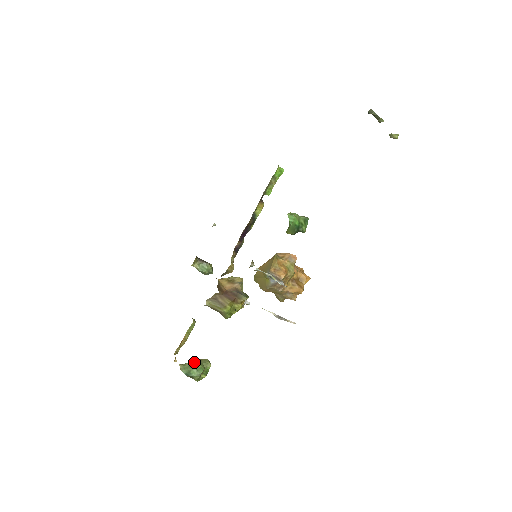
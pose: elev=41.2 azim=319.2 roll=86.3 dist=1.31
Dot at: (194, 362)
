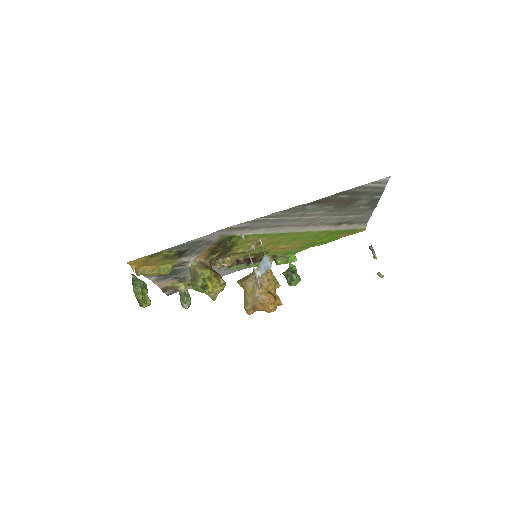
Dot at: occluded
